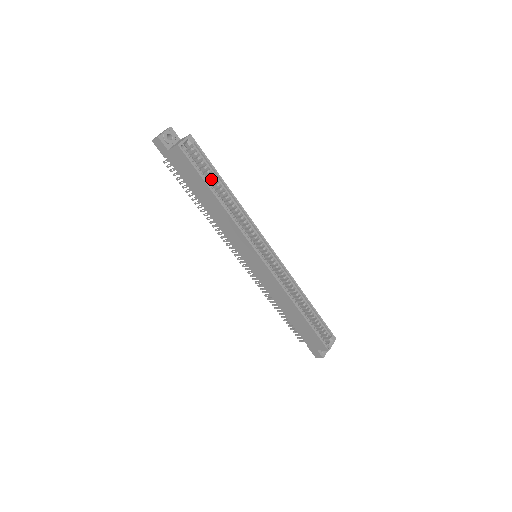
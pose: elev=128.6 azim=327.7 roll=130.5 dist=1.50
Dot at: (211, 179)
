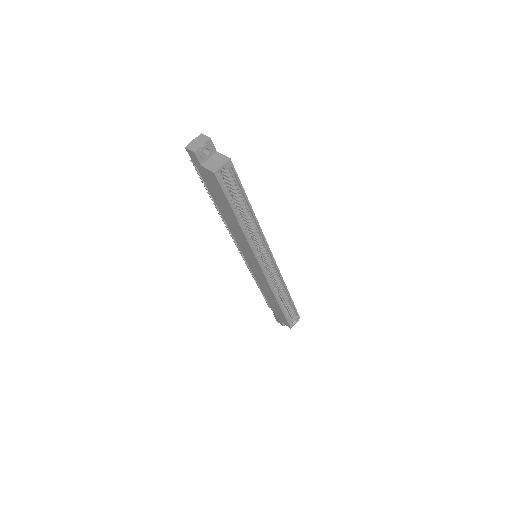
Dot at: occluded
